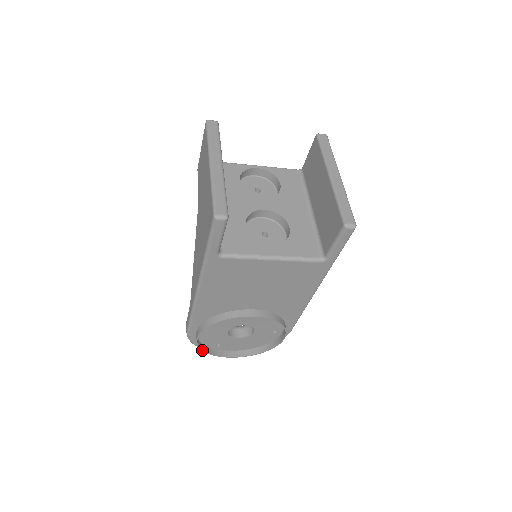
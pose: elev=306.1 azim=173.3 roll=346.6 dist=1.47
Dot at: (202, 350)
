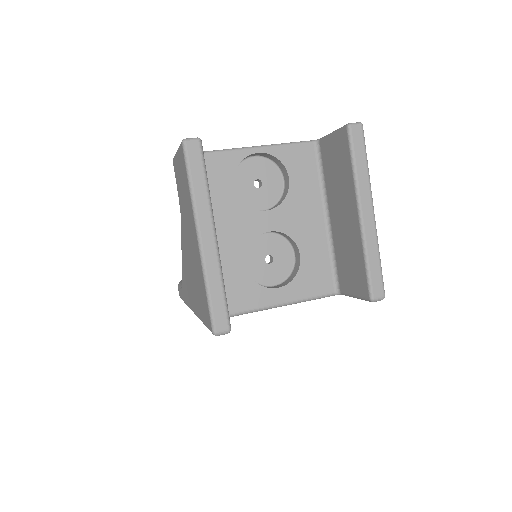
Dot at: occluded
